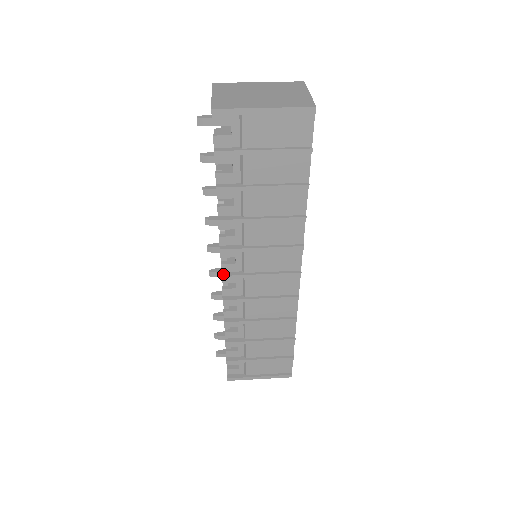
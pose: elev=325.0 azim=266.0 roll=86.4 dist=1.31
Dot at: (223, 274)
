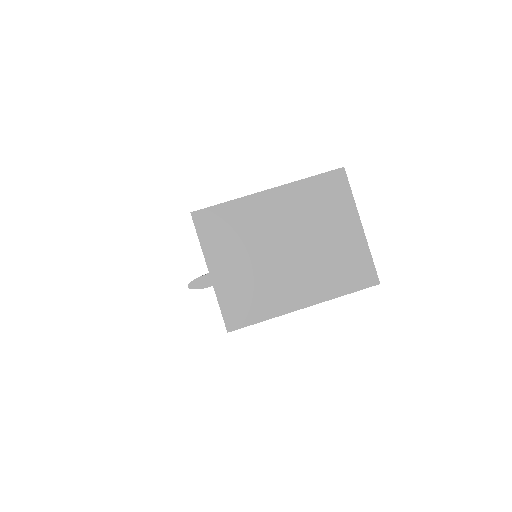
Dot at: occluded
